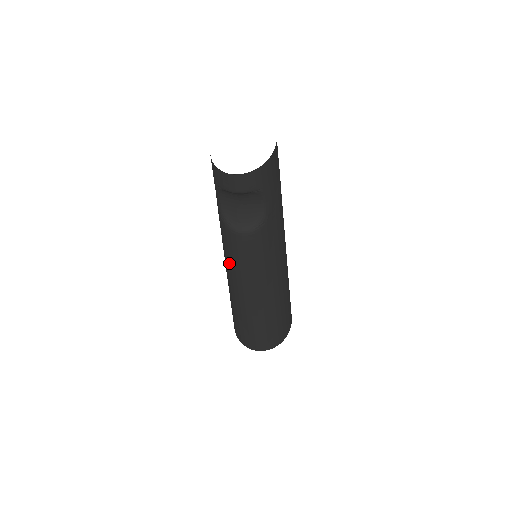
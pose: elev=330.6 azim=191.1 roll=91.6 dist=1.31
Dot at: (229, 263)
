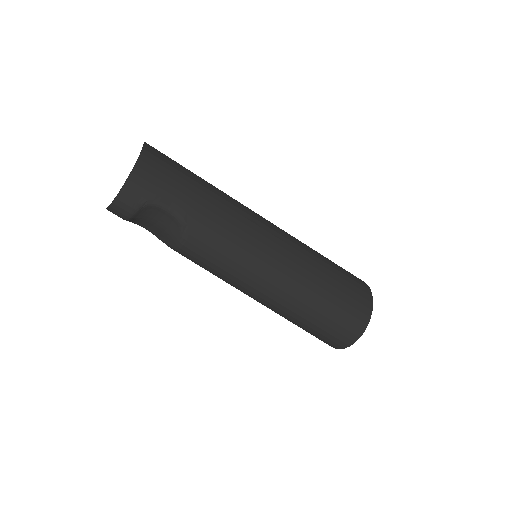
Dot at: occluded
